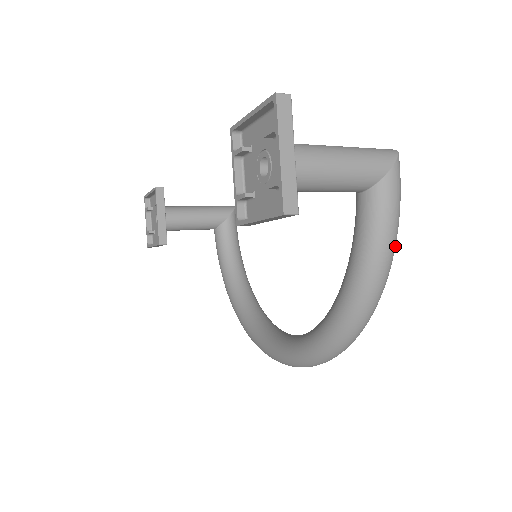
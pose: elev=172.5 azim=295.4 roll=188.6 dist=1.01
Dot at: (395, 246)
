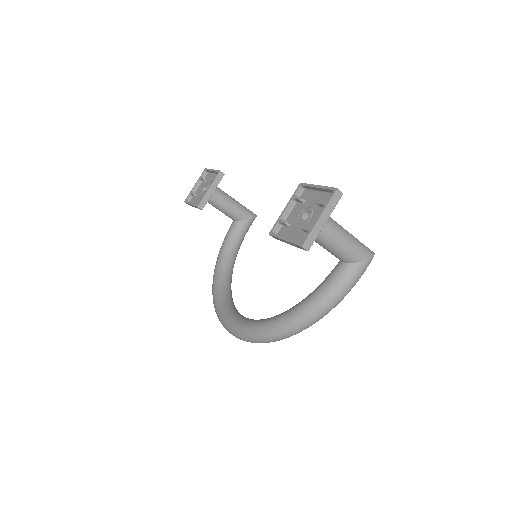
Dot at: occluded
